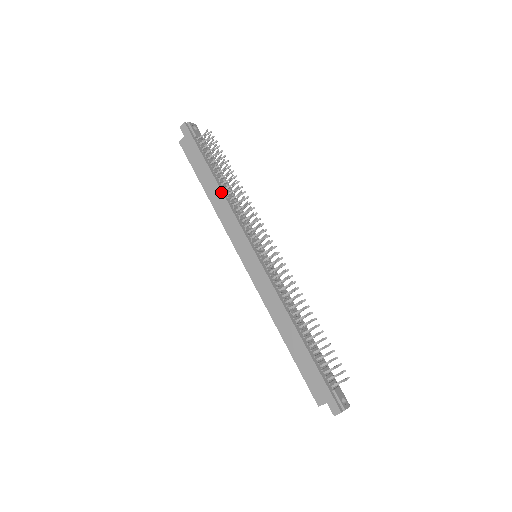
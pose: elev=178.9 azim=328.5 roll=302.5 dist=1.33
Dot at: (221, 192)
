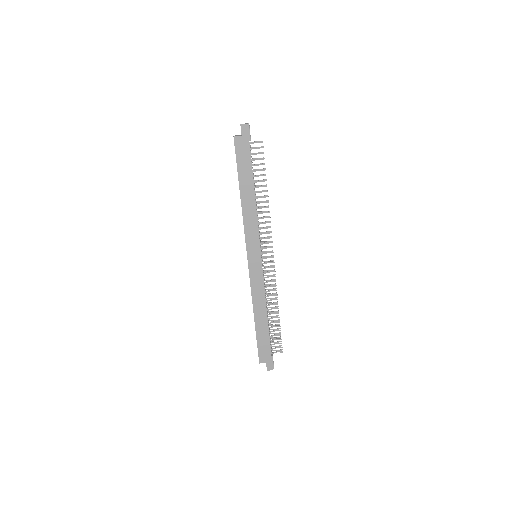
Dot at: (255, 201)
